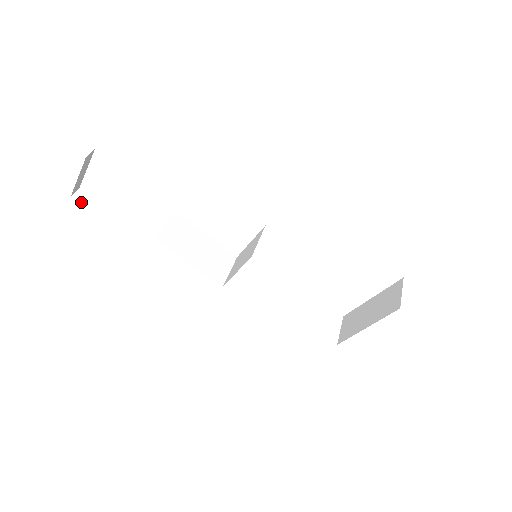
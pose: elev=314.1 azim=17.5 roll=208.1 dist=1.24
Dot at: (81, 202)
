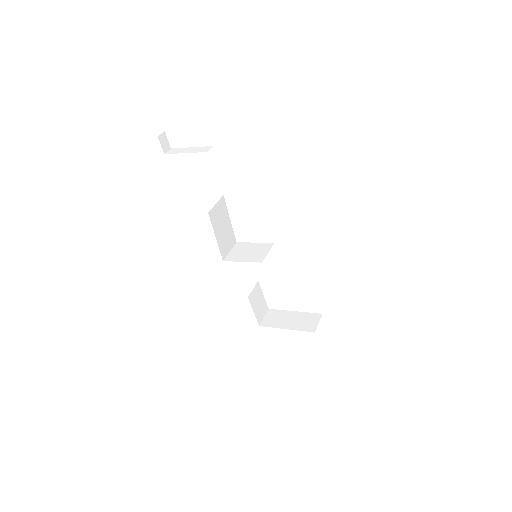
Dot at: (162, 144)
